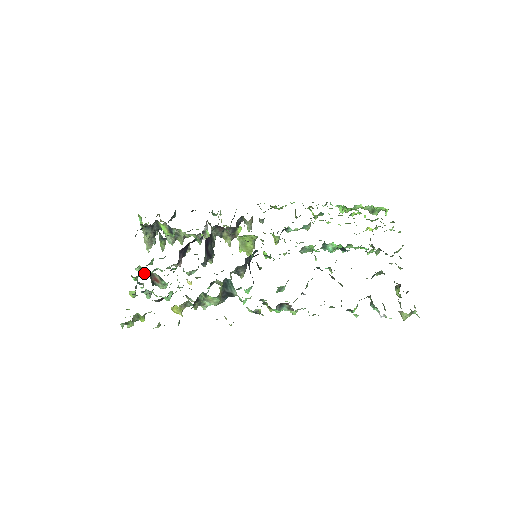
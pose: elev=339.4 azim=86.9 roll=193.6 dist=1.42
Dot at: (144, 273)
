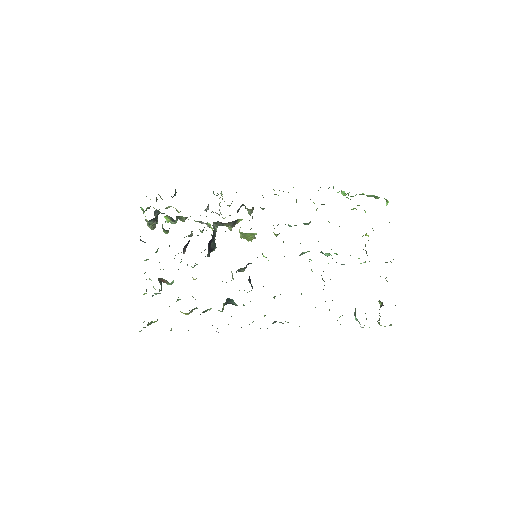
Dot at: occluded
